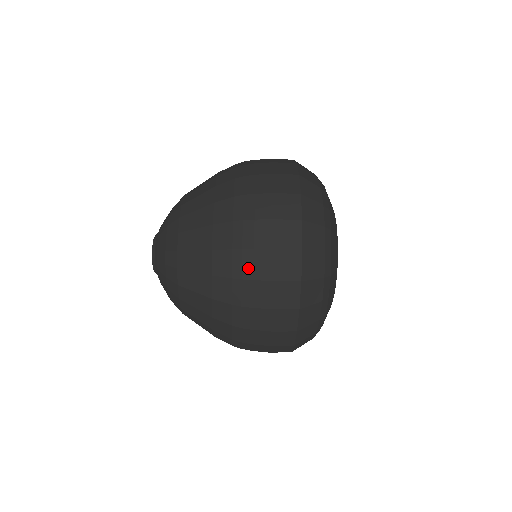
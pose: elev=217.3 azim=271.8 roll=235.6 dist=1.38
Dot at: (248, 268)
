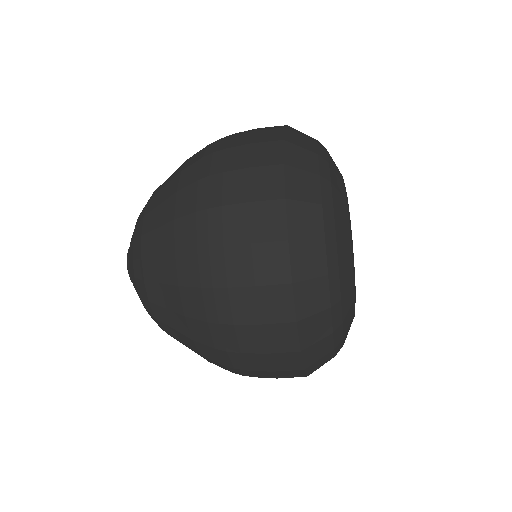
Dot at: (246, 374)
